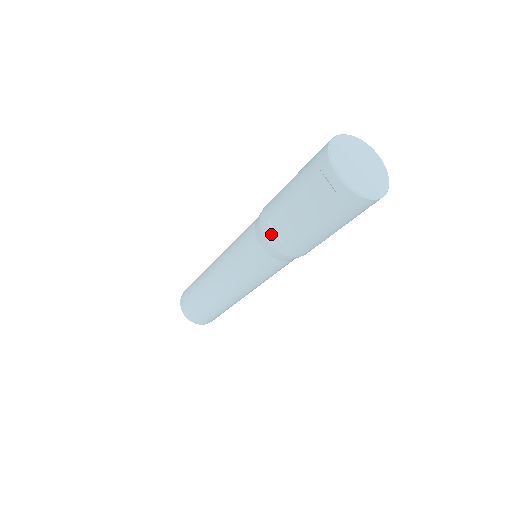
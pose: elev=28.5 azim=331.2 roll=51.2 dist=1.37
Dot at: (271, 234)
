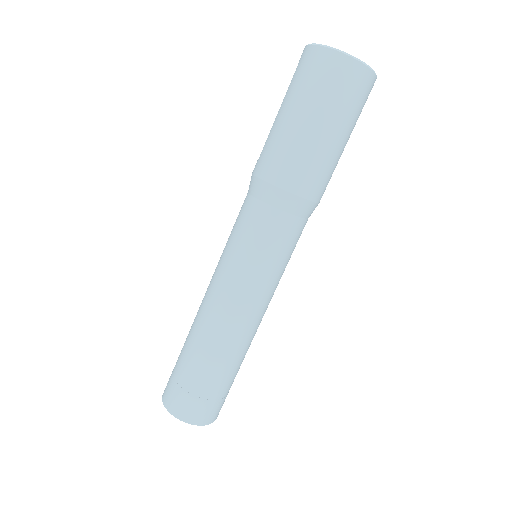
Dot at: occluded
